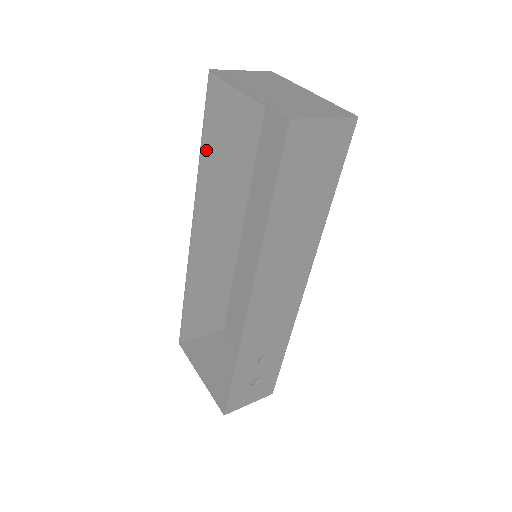
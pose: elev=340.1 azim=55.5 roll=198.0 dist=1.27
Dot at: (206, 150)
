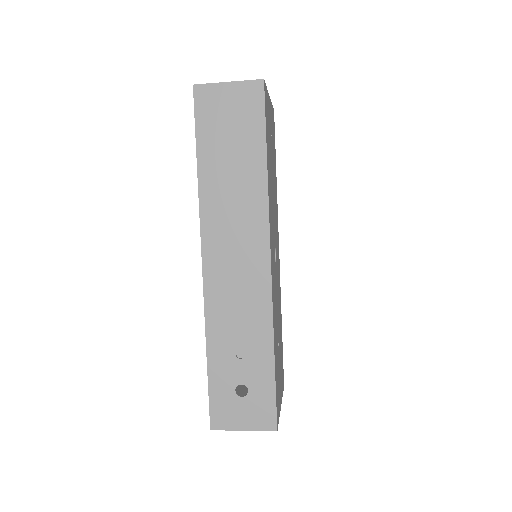
Dot at: occluded
